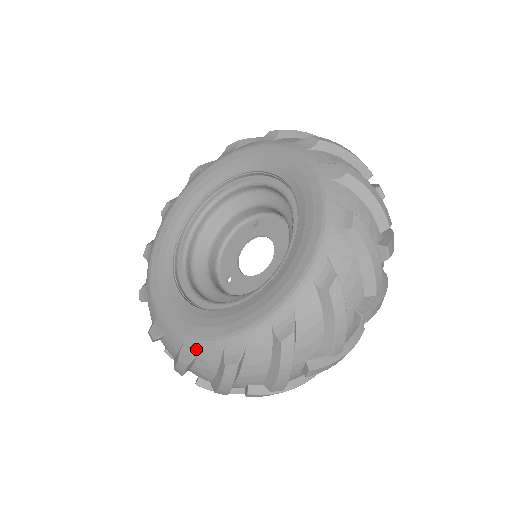
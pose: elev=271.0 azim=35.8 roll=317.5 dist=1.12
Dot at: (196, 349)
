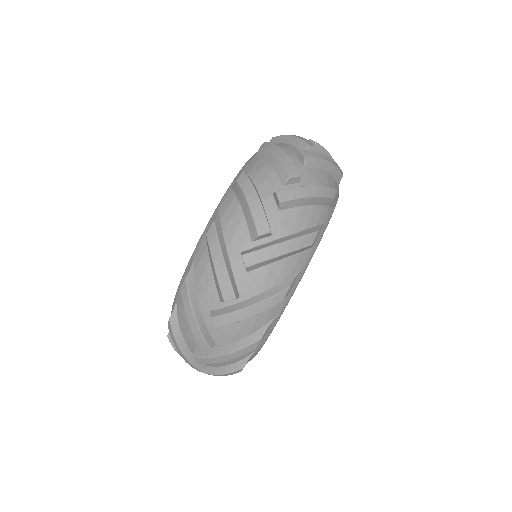
Dot at: (191, 264)
